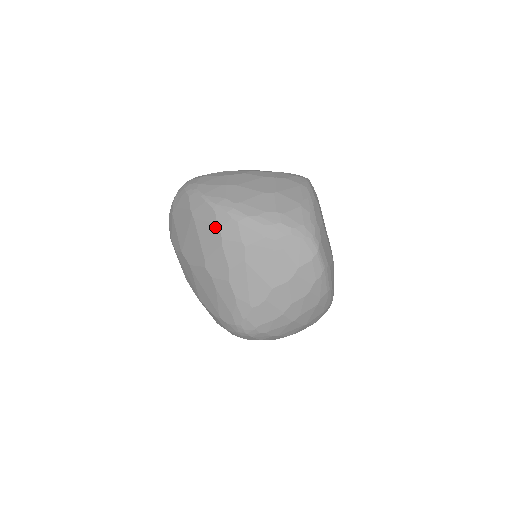
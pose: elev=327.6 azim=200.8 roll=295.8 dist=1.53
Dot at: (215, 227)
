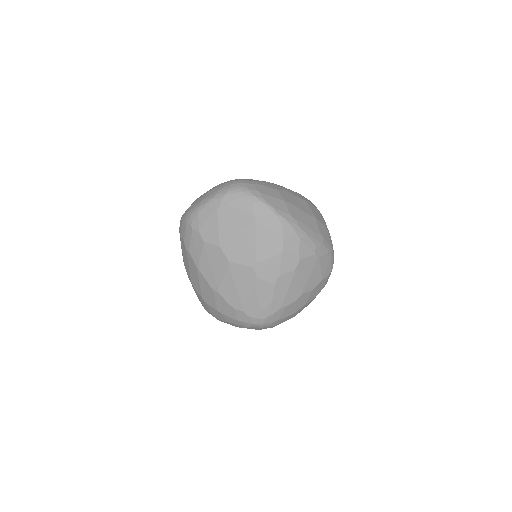
Dot at: (279, 238)
